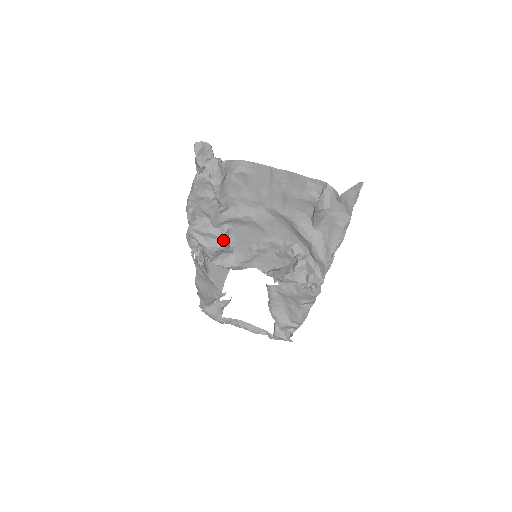
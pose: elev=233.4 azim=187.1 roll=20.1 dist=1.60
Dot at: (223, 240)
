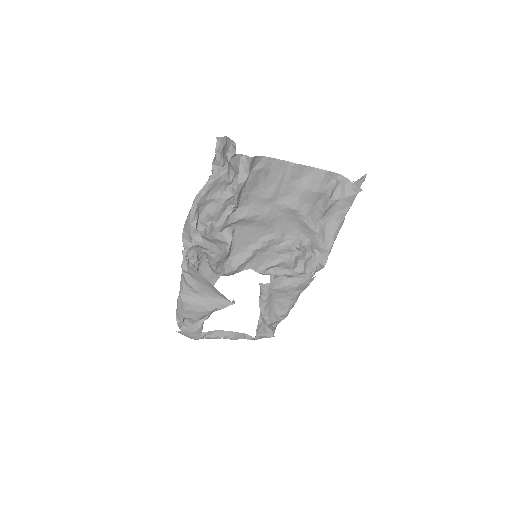
Dot at: (230, 244)
